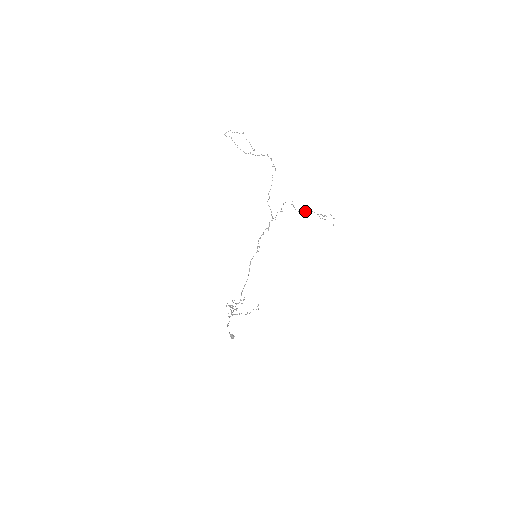
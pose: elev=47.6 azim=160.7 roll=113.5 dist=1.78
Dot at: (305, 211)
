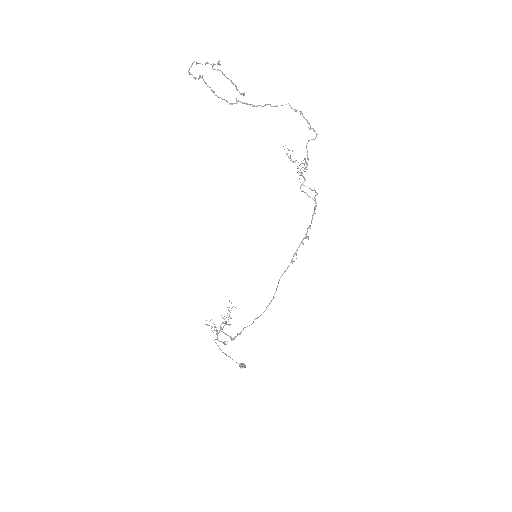
Dot at: occluded
